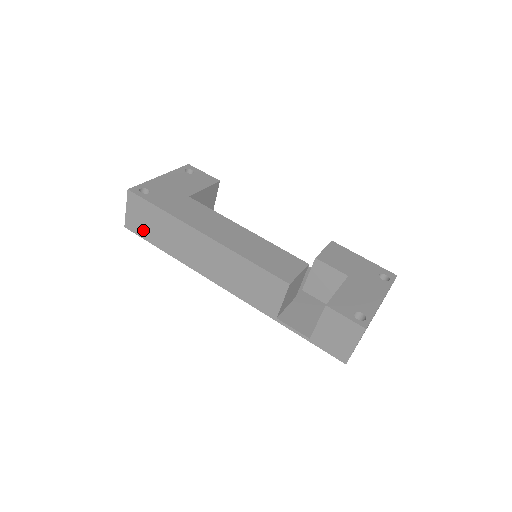
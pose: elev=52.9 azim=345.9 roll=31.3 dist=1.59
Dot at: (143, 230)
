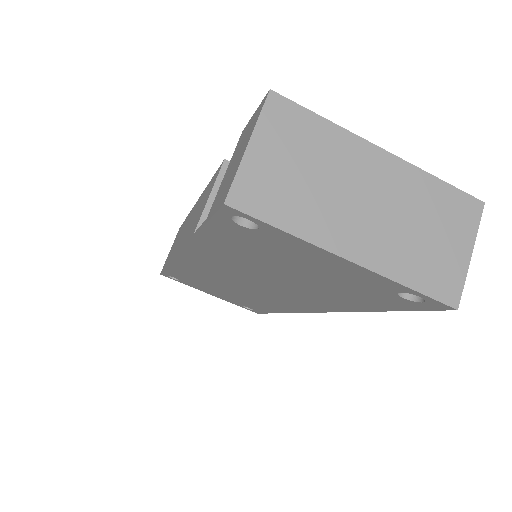
Dot at: occluded
